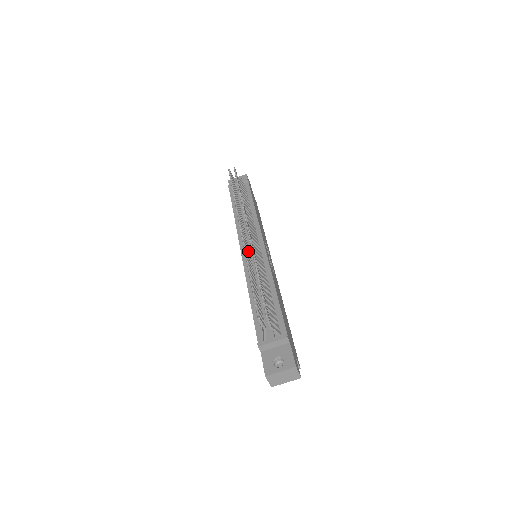
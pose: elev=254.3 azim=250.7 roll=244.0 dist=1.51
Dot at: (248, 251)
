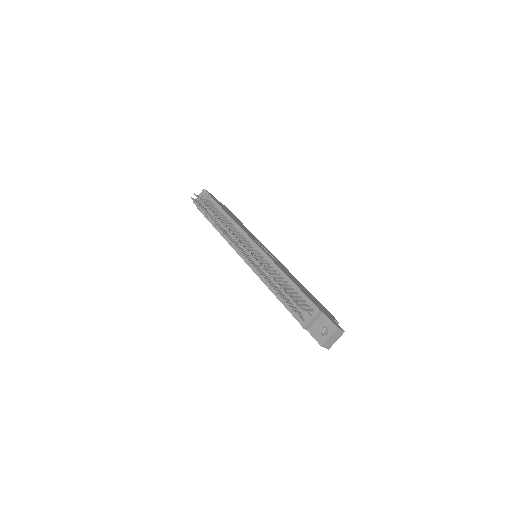
Dot at: (251, 260)
